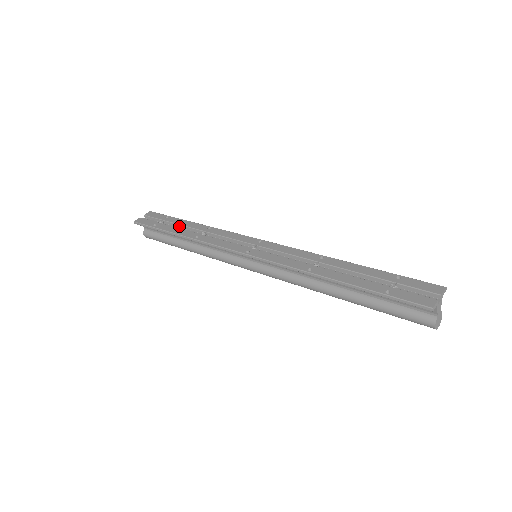
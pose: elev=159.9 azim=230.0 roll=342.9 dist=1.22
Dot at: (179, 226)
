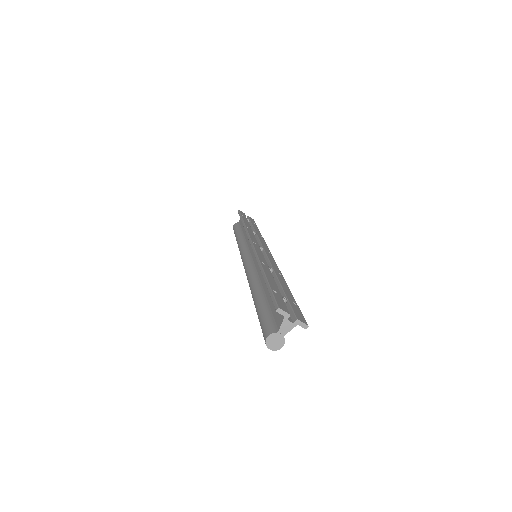
Dot at: (252, 227)
